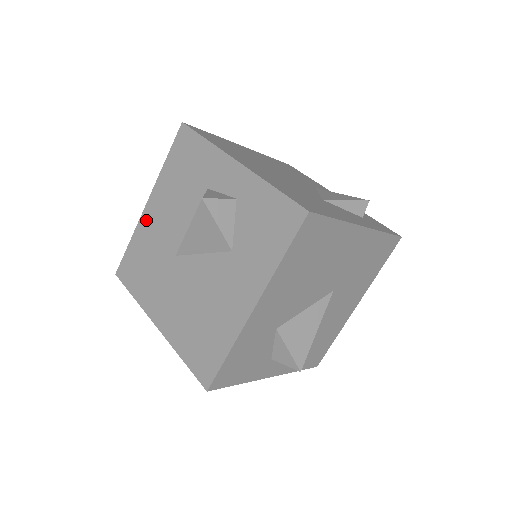
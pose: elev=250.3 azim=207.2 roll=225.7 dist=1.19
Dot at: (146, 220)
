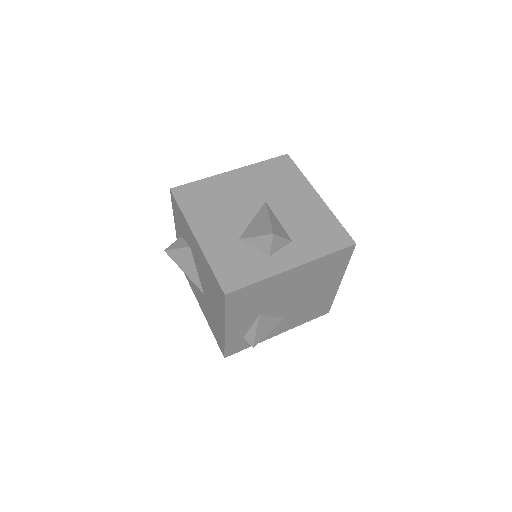
Dot at: (204, 313)
